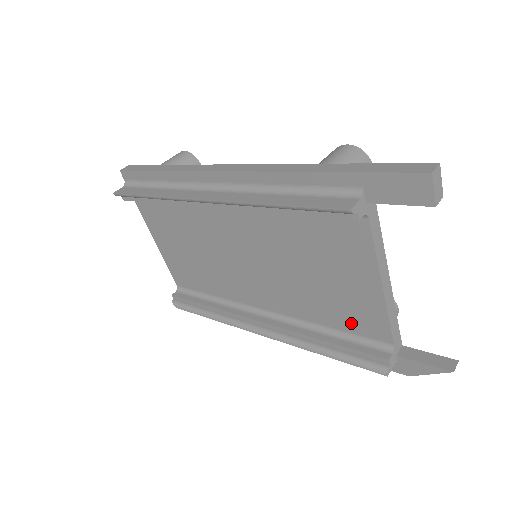
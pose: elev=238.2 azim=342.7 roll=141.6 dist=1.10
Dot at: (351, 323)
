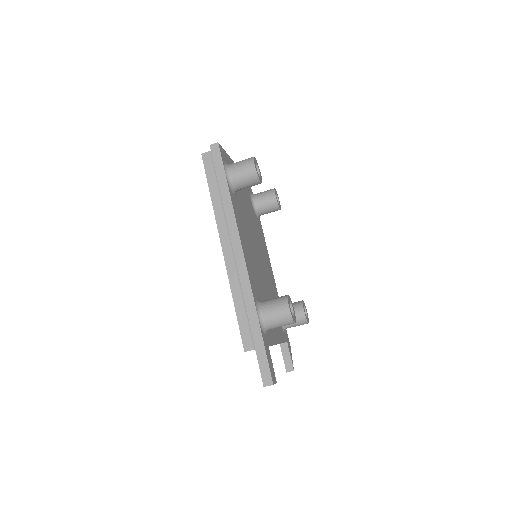
Dot at: occluded
